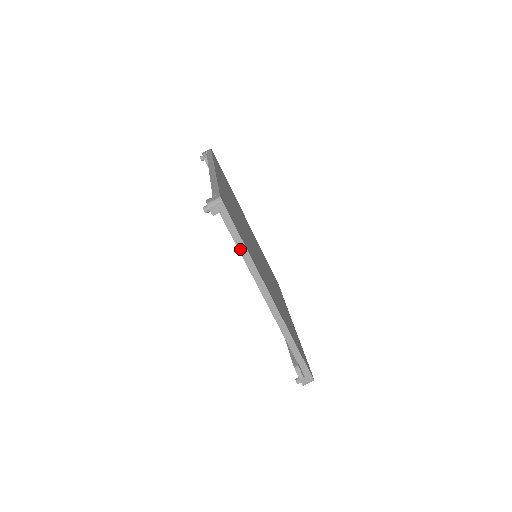
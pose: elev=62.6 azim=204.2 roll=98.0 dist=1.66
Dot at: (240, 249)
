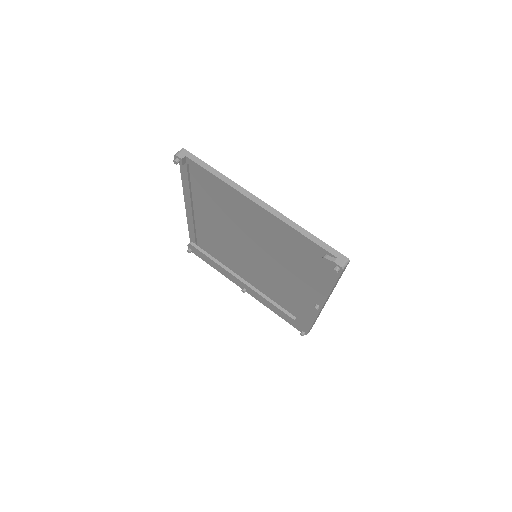
Dot at: (213, 173)
